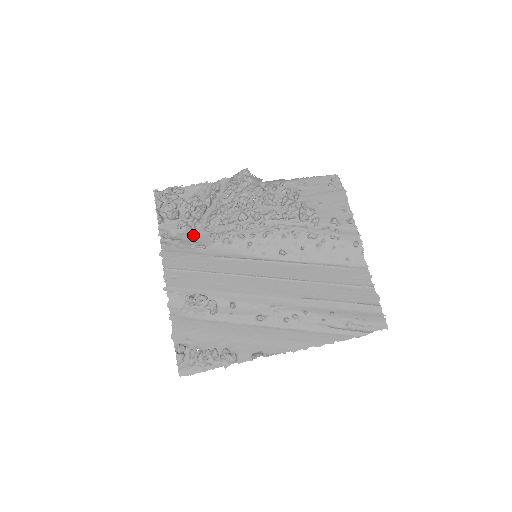
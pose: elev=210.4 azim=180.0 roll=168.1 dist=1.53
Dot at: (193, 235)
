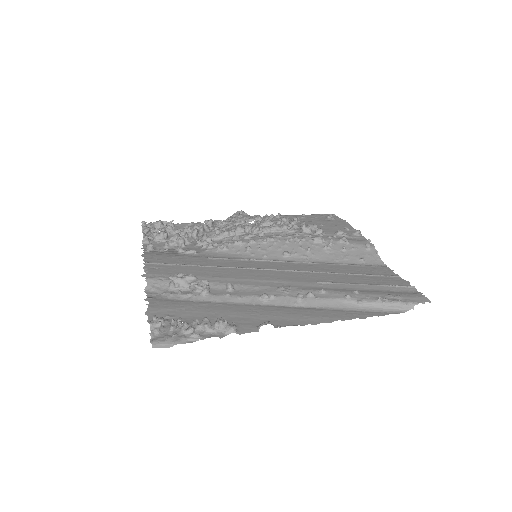
Dot at: occluded
